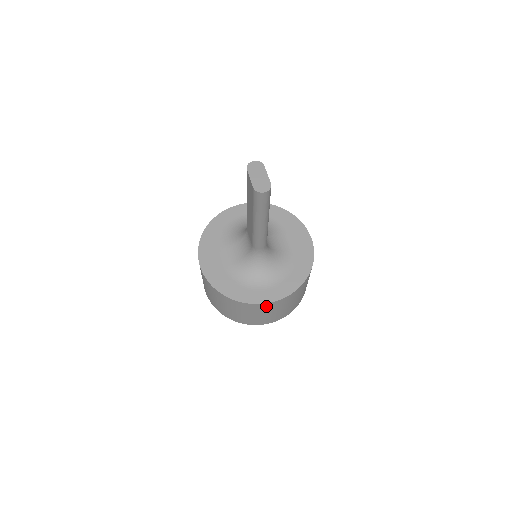
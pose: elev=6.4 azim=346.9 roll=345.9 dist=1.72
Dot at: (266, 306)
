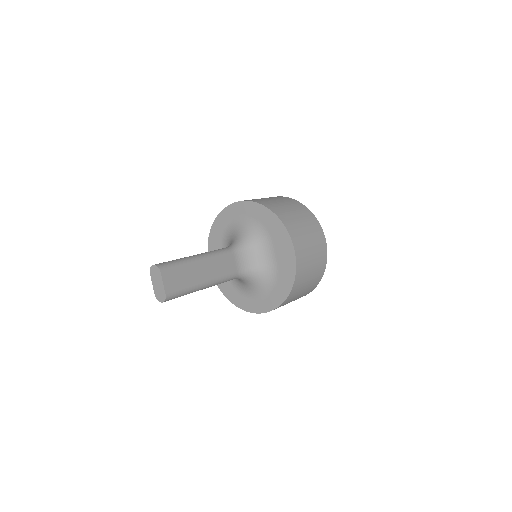
Dot at: occluded
